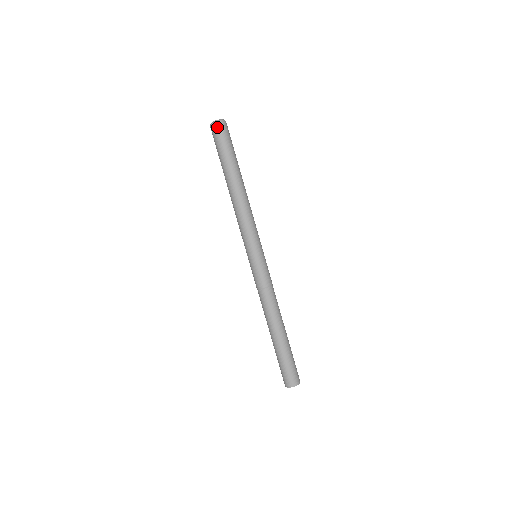
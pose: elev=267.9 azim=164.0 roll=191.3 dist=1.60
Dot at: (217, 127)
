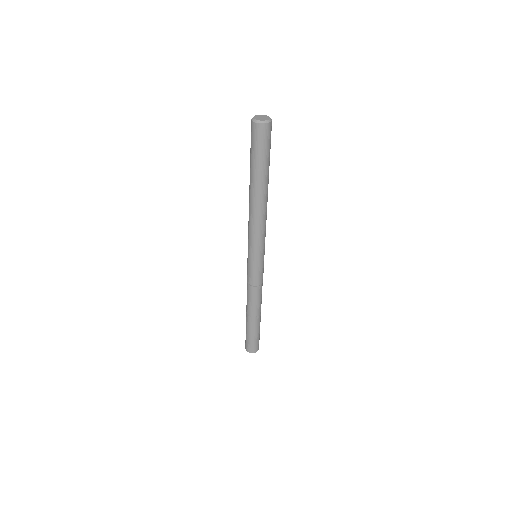
Dot at: (268, 130)
